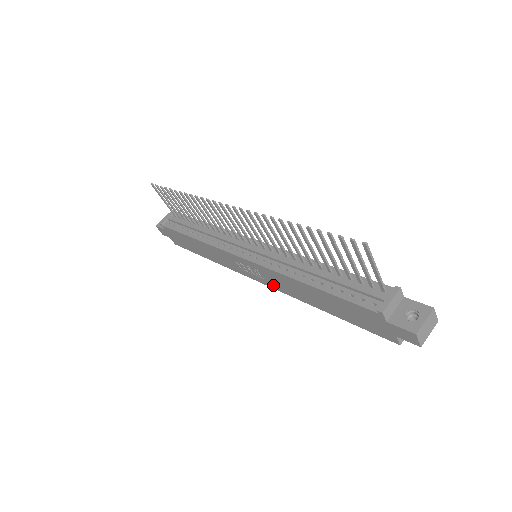
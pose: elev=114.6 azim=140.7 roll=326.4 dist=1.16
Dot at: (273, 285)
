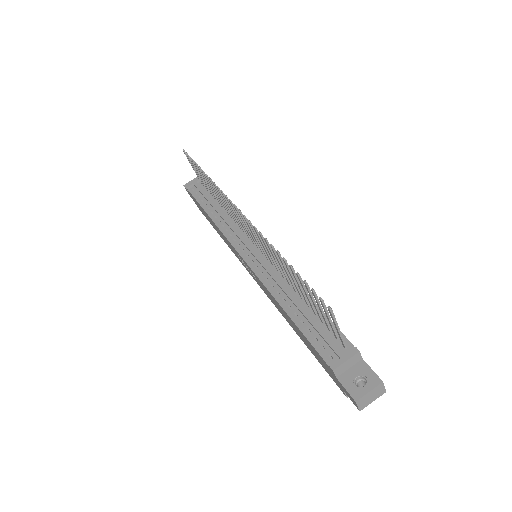
Dot at: (263, 289)
